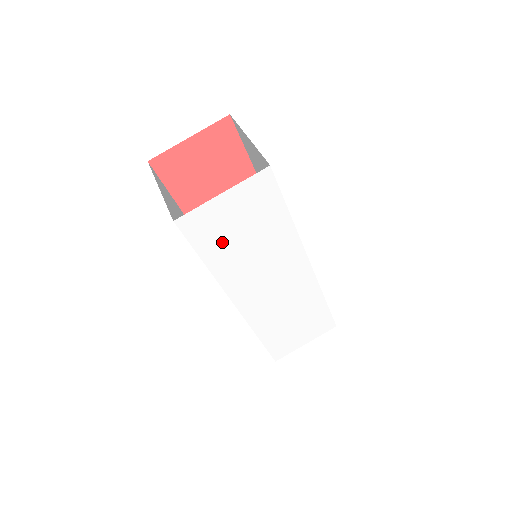
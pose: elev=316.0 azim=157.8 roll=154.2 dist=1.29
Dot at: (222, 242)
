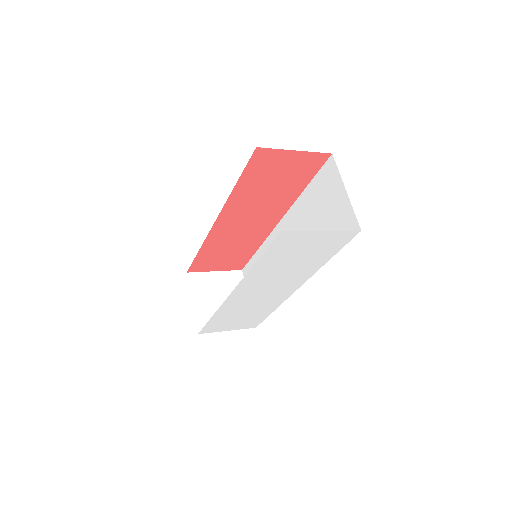
Dot at: (282, 255)
